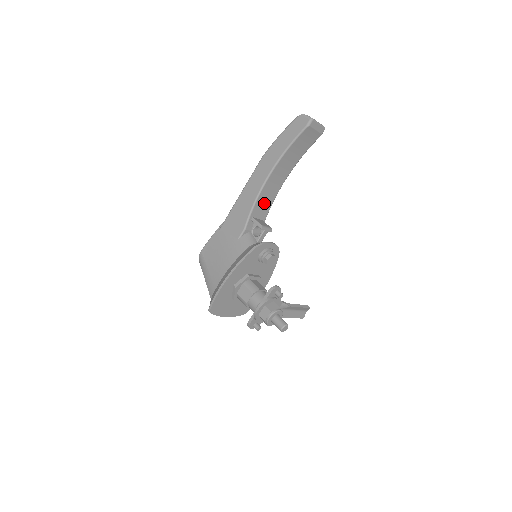
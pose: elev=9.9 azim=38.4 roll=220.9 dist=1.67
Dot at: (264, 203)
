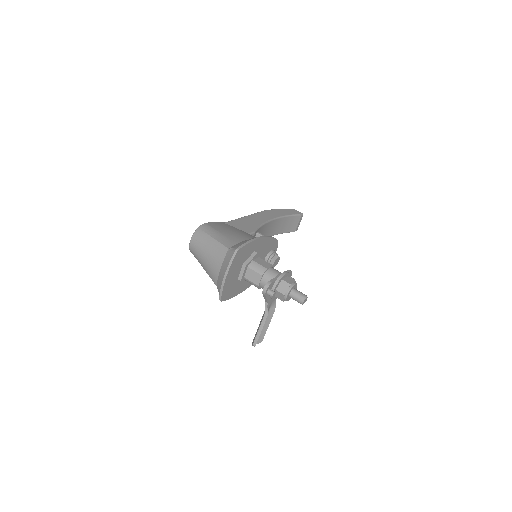
Dot at: occluded
